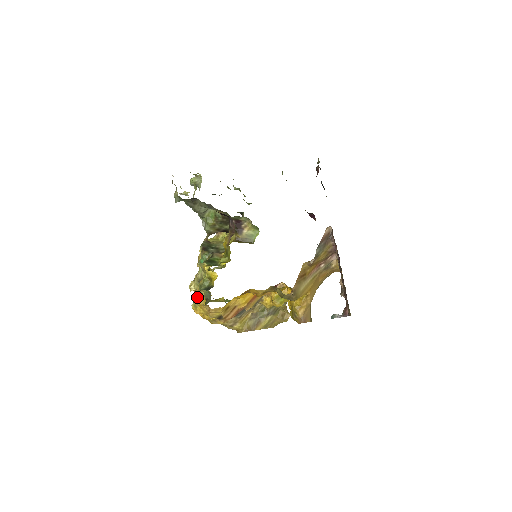
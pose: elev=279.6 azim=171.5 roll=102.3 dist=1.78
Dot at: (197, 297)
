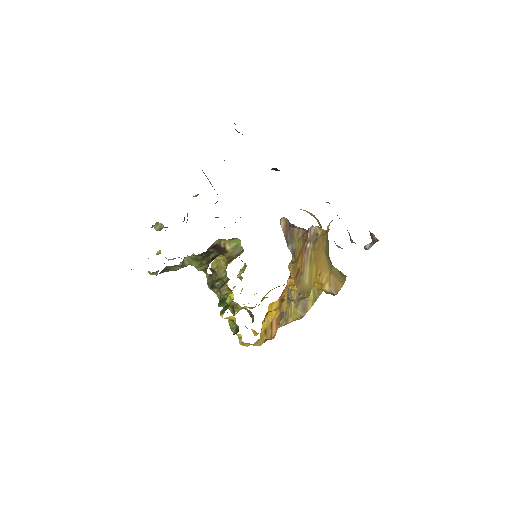
Dot at: occluded
